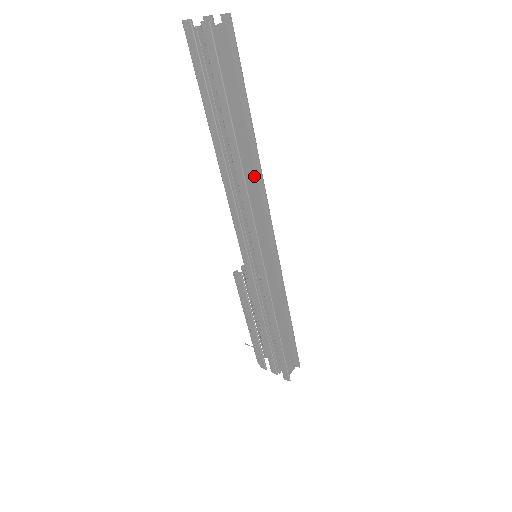
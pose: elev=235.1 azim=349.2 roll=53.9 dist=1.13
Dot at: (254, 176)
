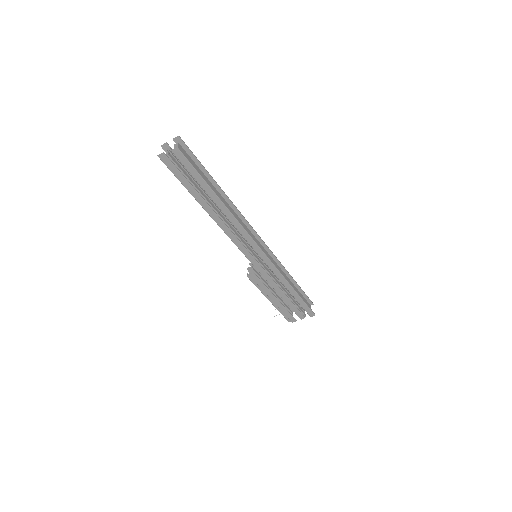
Dot at: (233, 211)
